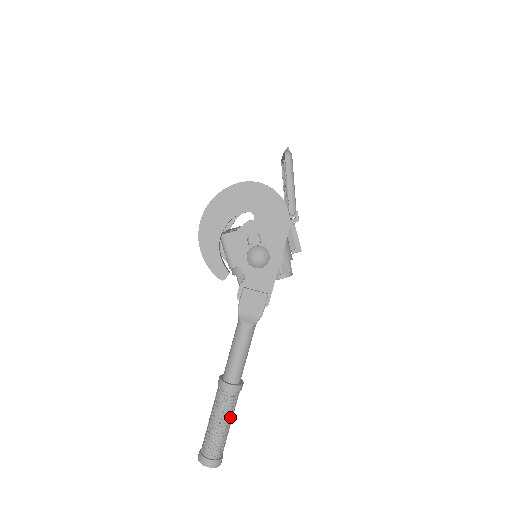
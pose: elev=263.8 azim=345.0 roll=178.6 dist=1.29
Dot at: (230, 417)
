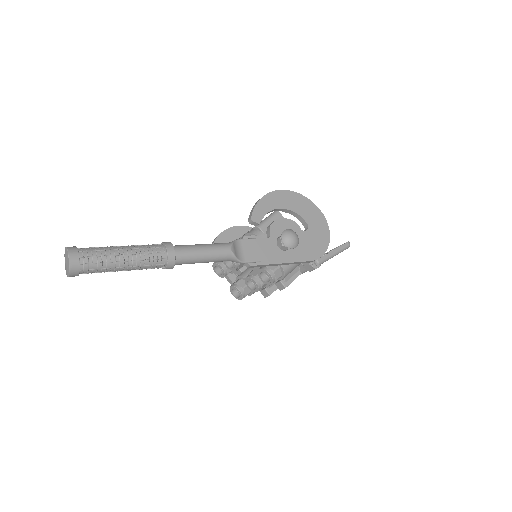
Dot at: (135, 265)
